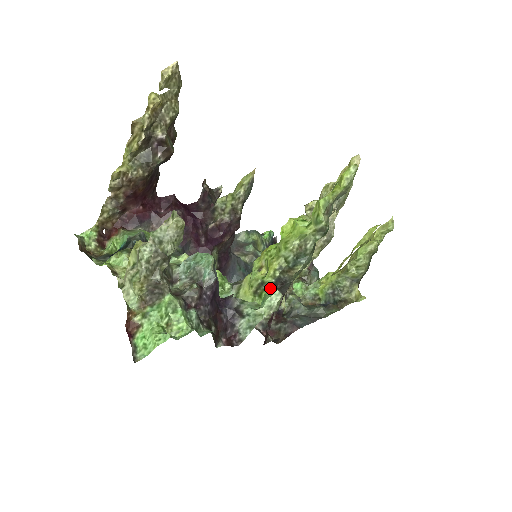
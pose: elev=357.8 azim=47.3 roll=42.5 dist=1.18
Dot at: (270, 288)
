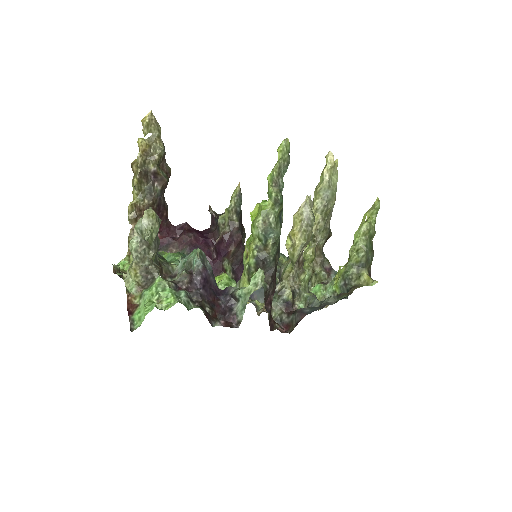
Dot at: (256, 270)
